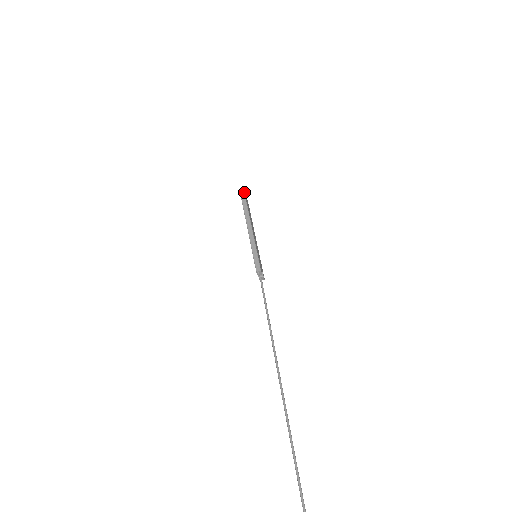
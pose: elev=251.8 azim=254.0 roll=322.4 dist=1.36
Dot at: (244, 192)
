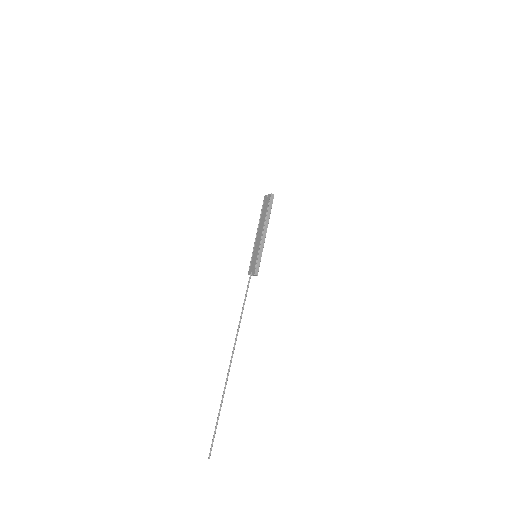
Dot at: occluded
